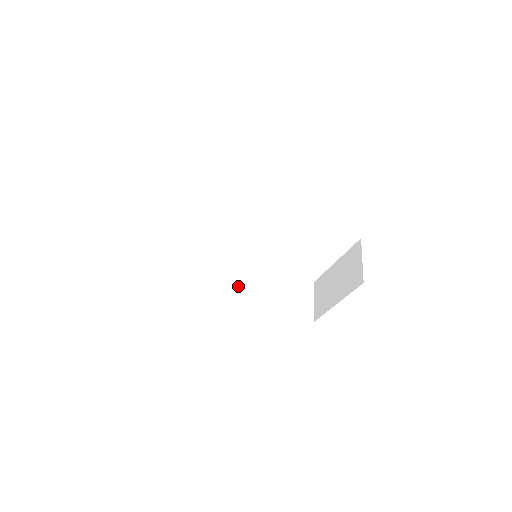
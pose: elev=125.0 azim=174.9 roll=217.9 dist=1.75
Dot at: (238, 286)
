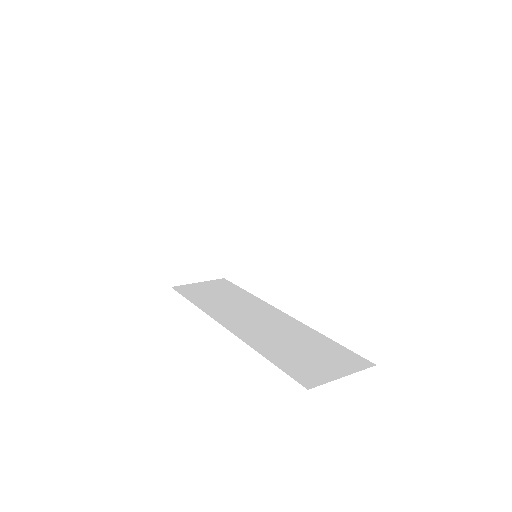
Dot at: (243, 322)
